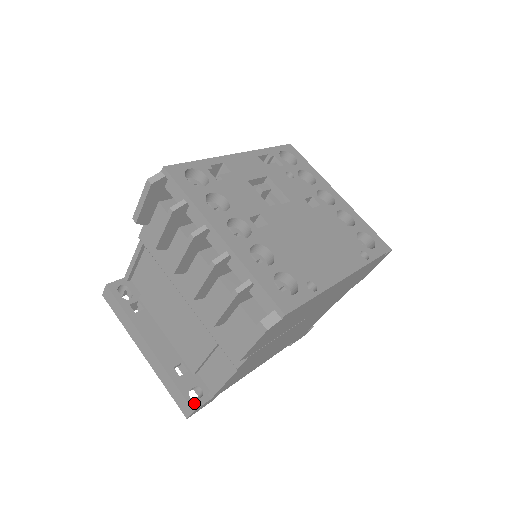
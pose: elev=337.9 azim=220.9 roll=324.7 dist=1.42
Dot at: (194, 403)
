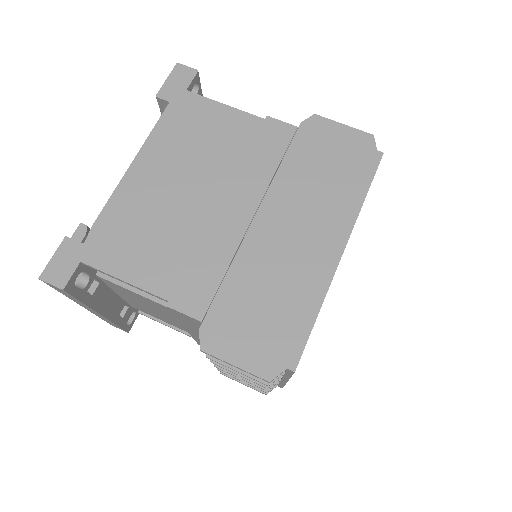
Dot at: (129, 328)
